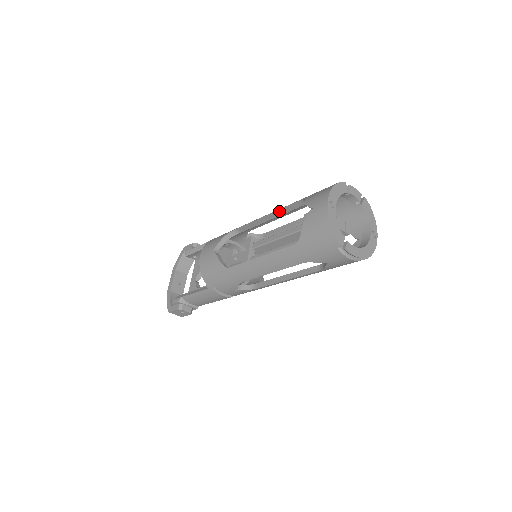
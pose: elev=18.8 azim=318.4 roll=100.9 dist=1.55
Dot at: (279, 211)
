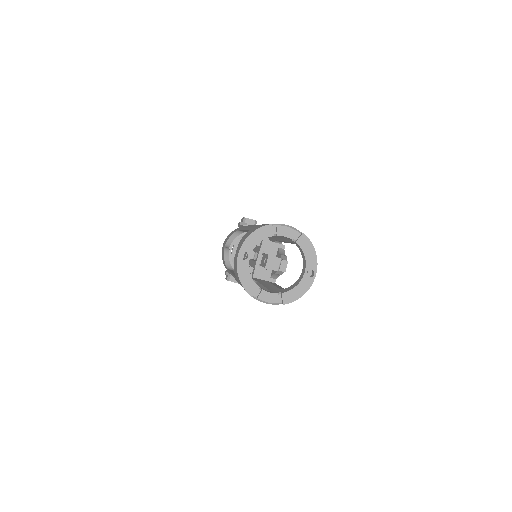
Dot at: occluded
